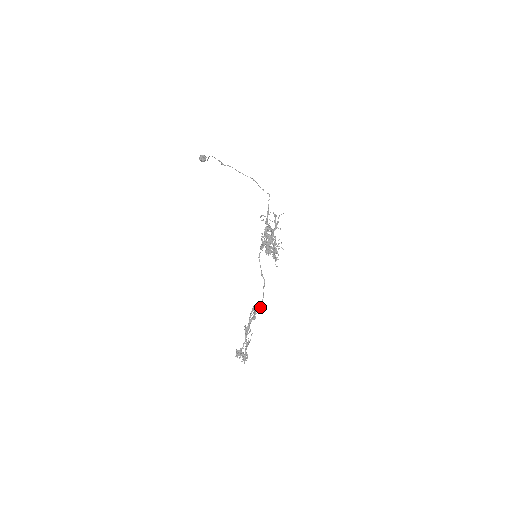
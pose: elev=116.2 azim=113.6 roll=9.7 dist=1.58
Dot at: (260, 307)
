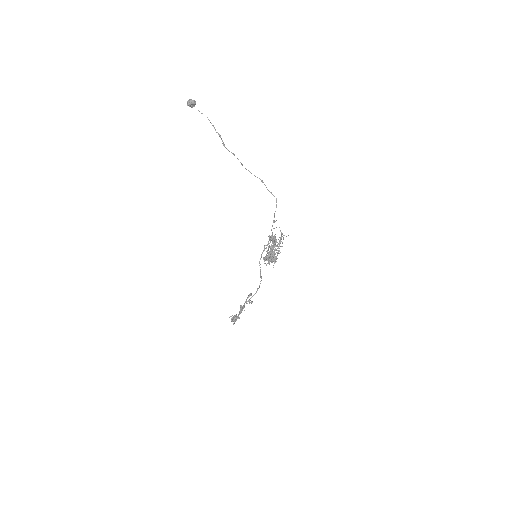
Dot at: occluded
